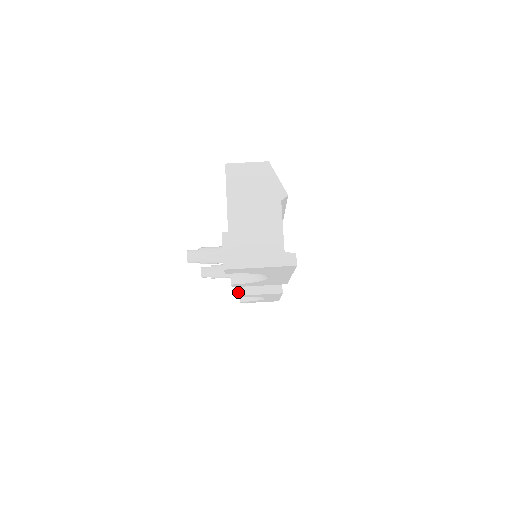
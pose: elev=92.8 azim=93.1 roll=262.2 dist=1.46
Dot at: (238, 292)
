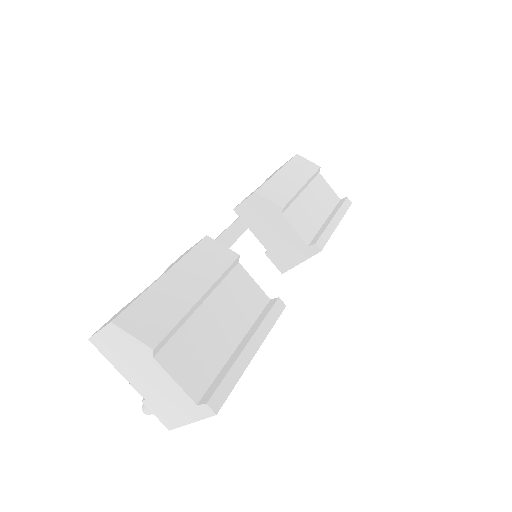
Dot at: (280, 270)
